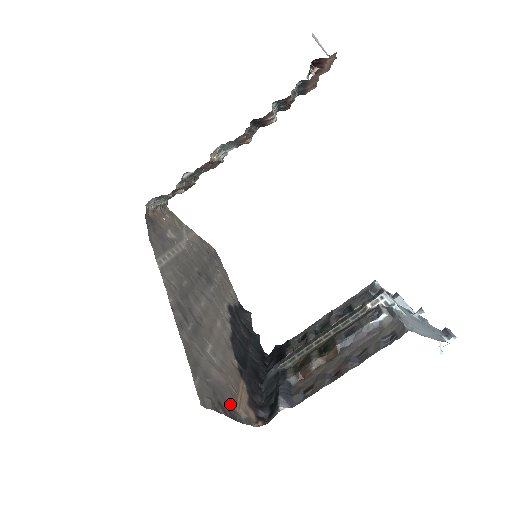
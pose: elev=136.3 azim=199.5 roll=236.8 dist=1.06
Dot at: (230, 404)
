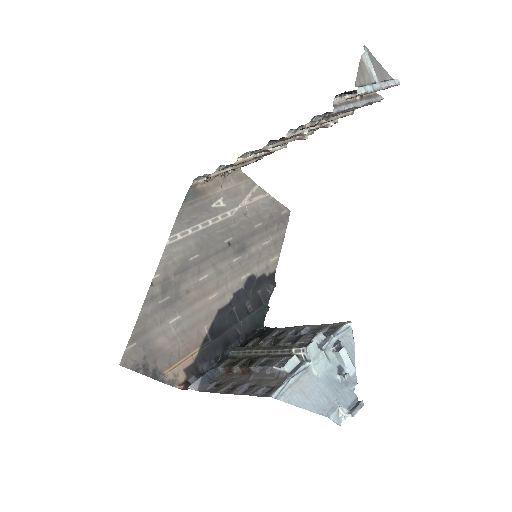
Dot at: (160, 367)
